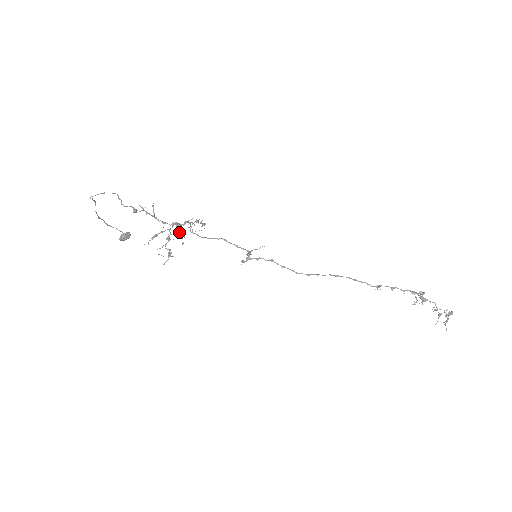
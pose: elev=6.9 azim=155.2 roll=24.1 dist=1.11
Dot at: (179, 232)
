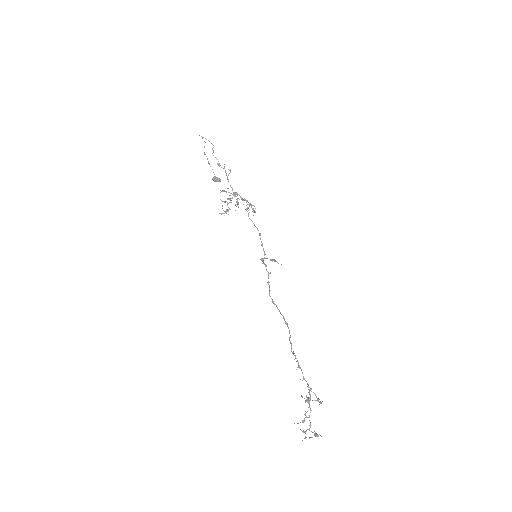
Dot at: (236, 201)
